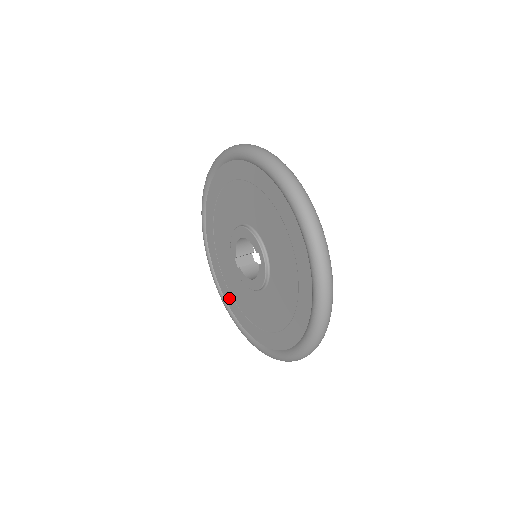
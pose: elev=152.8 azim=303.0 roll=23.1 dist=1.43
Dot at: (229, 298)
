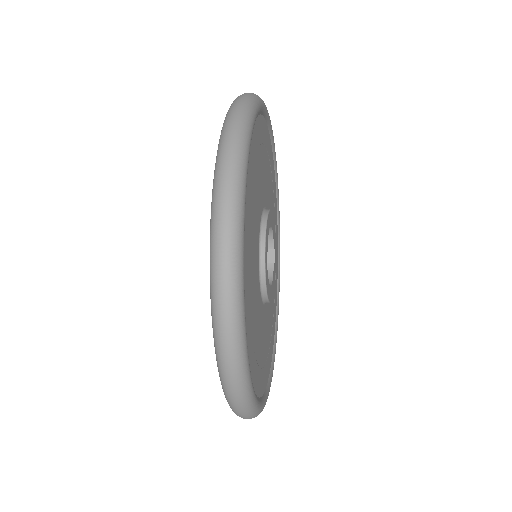
Dot at: occluded
